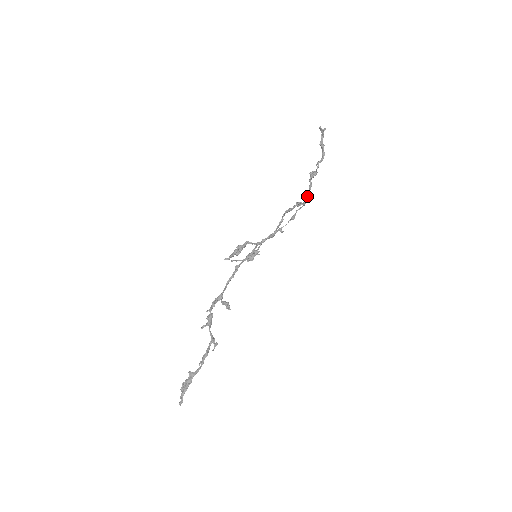
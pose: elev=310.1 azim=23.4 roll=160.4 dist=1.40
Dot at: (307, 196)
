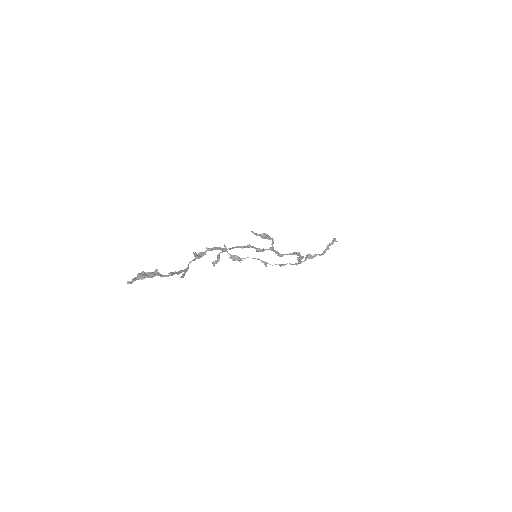
Dot at: (300, 263)
